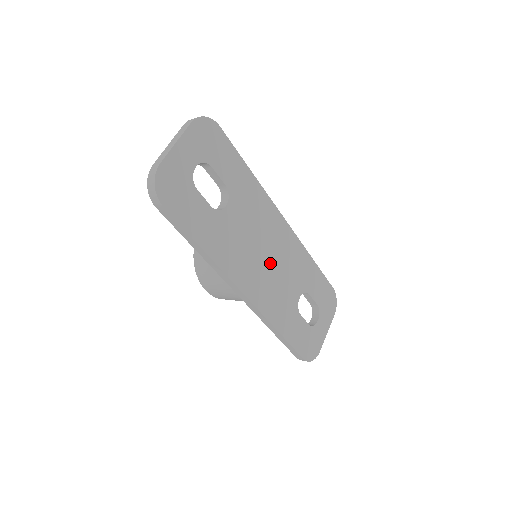
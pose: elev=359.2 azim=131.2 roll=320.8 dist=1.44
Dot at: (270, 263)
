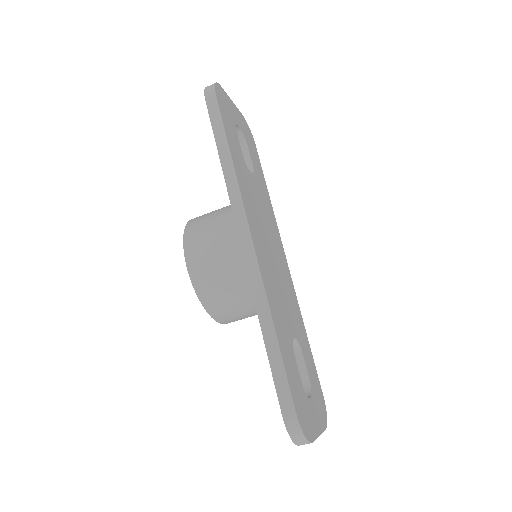
Dot at: (273, 261)
